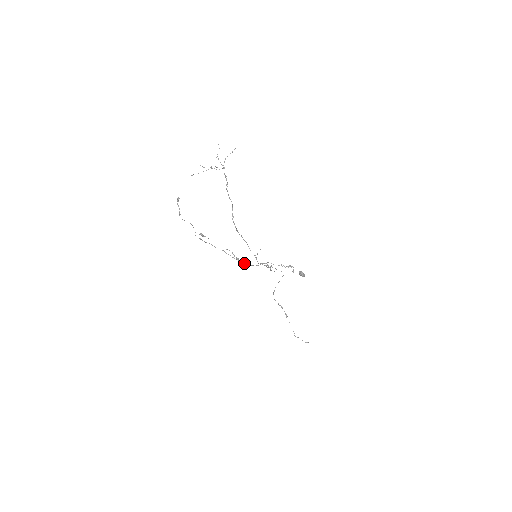
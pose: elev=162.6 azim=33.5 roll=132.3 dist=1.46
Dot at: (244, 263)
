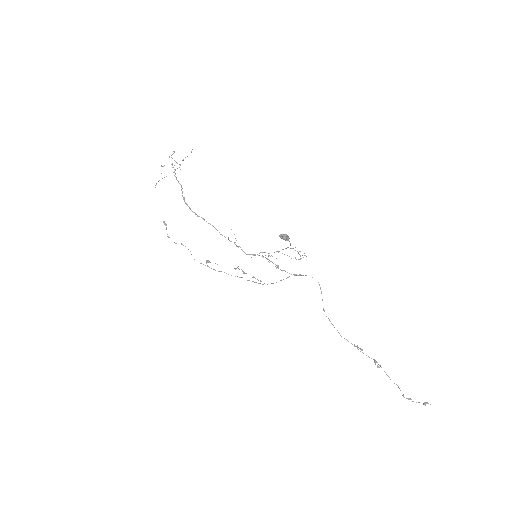
Dot at: occluded
